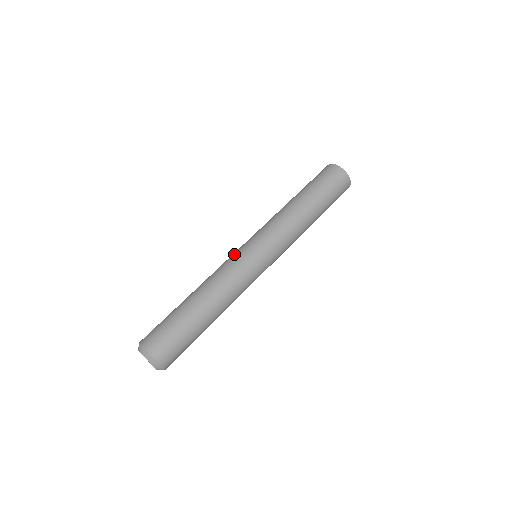
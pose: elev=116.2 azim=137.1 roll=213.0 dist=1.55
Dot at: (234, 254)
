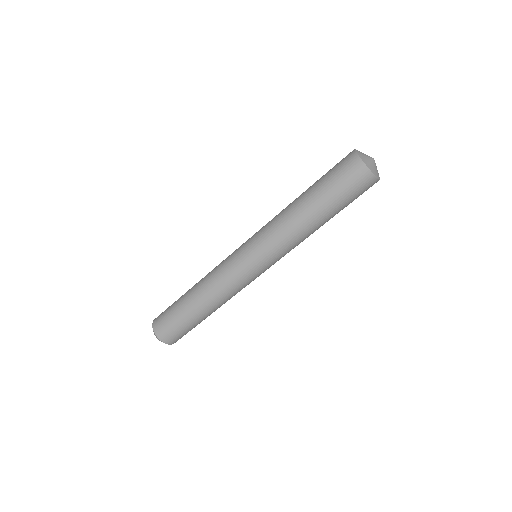
Dot at: (237, 270)
